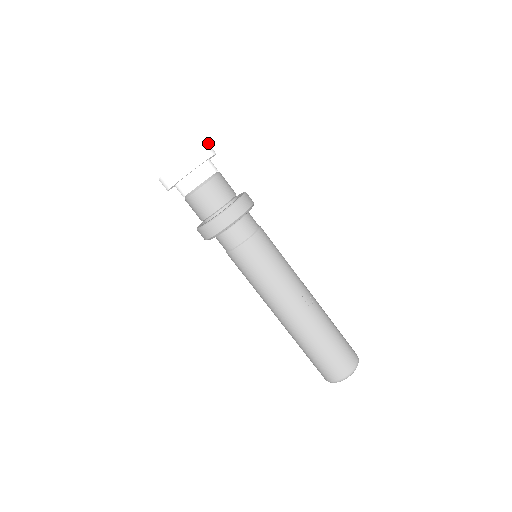
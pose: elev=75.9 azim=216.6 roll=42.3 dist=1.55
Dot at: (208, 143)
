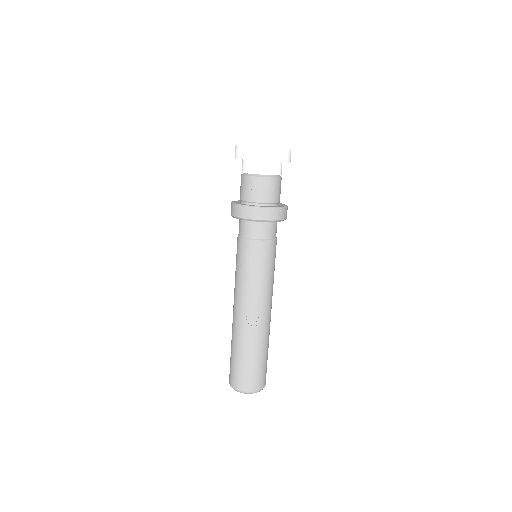
Dot at: (286, 150)
